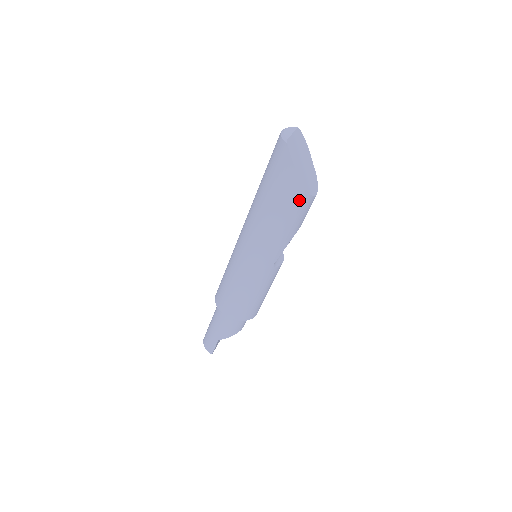
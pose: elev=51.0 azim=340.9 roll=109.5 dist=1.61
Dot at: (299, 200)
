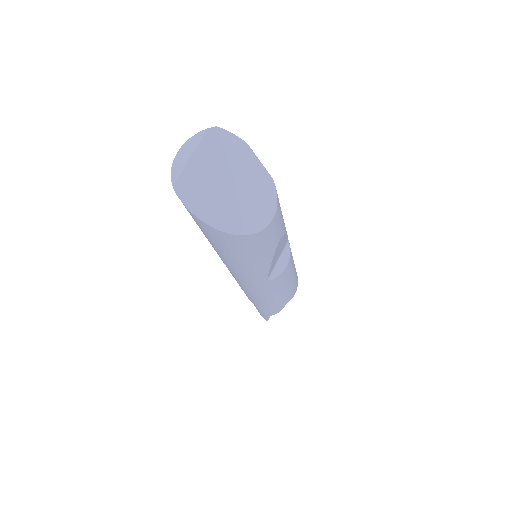
Dot at: (239, 243)
